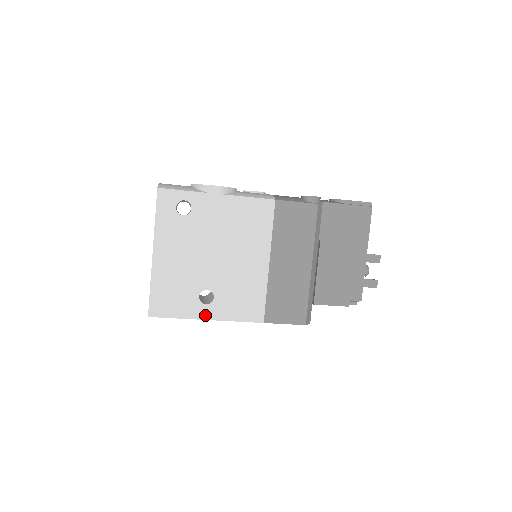
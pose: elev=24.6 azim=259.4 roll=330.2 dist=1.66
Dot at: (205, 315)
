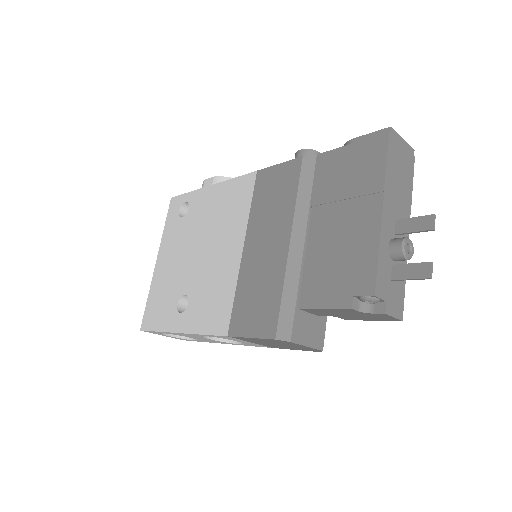
Dot at: (178, 327)
